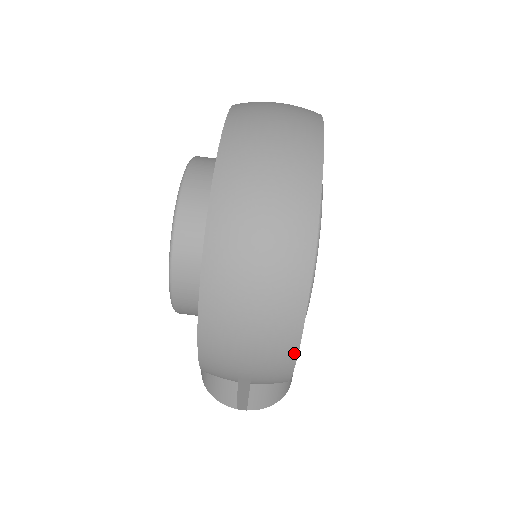
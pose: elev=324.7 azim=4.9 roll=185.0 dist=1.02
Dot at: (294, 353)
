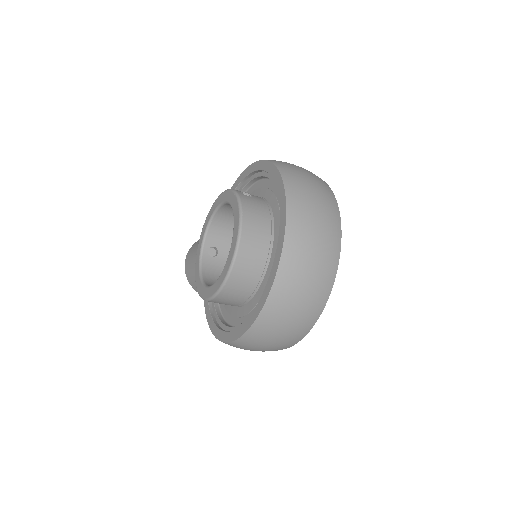
Dot at: occluded
